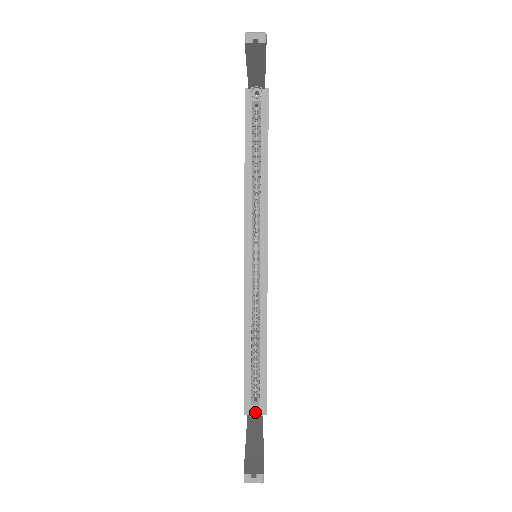
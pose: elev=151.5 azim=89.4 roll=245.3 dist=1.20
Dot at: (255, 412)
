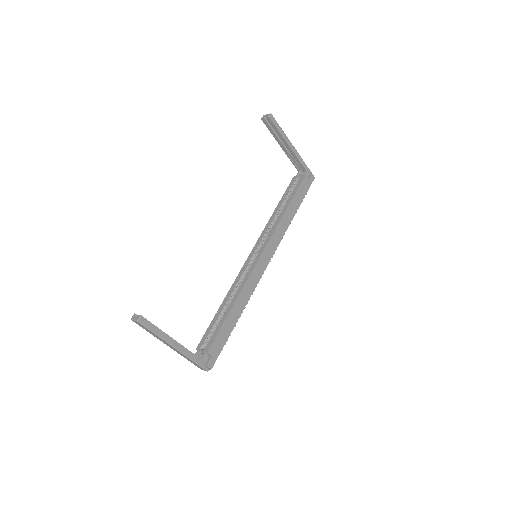
Dot at: occluded
